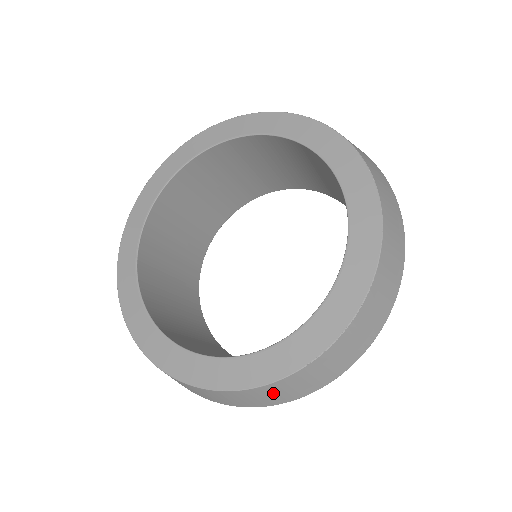
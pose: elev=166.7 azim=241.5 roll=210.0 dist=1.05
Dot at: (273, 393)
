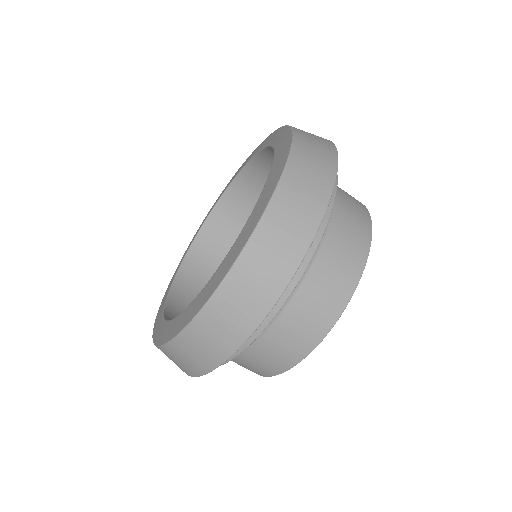
Dot at: (222, 319)
